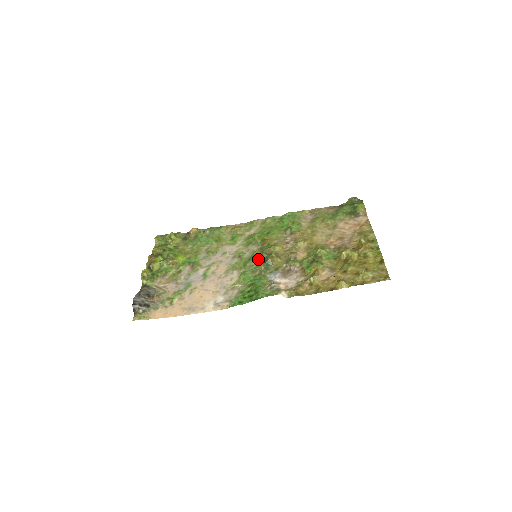
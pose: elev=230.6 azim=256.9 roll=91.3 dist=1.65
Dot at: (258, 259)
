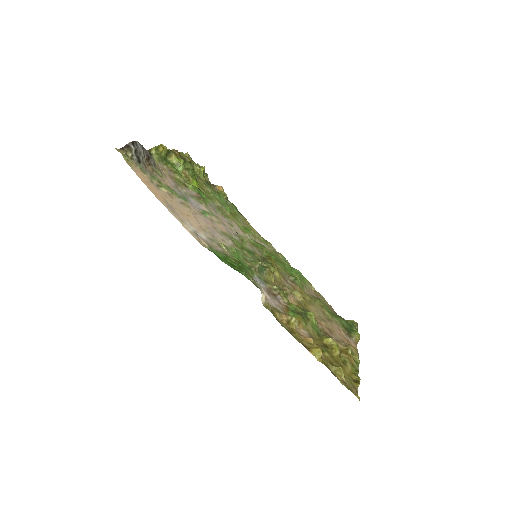
Dot at: (256, 259)
